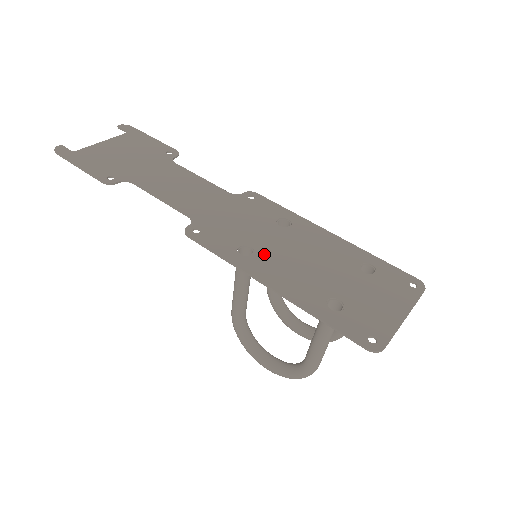
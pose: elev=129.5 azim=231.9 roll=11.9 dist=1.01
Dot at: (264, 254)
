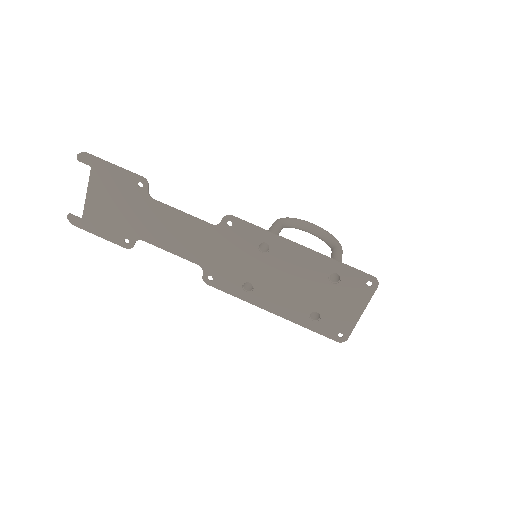
Dot at: (260, 286)
